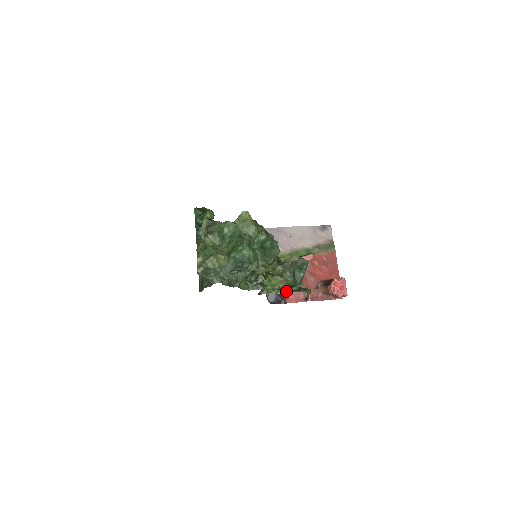
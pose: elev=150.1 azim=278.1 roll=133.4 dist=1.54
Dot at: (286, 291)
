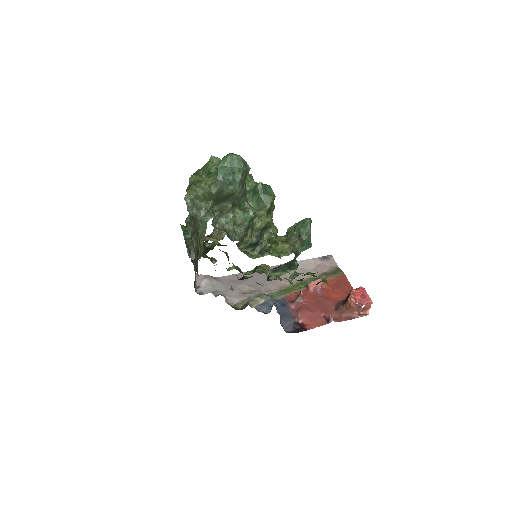
Dot at: (298, 274)
